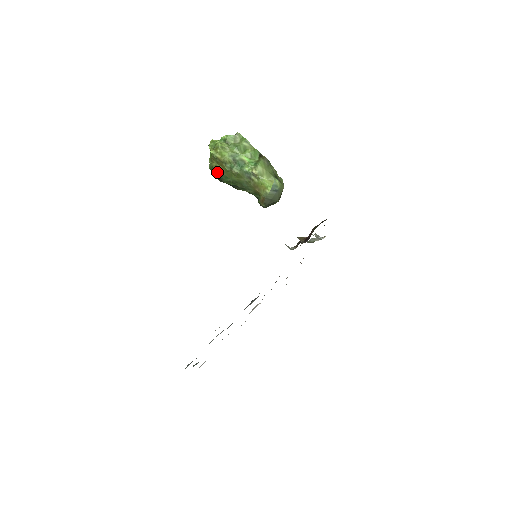
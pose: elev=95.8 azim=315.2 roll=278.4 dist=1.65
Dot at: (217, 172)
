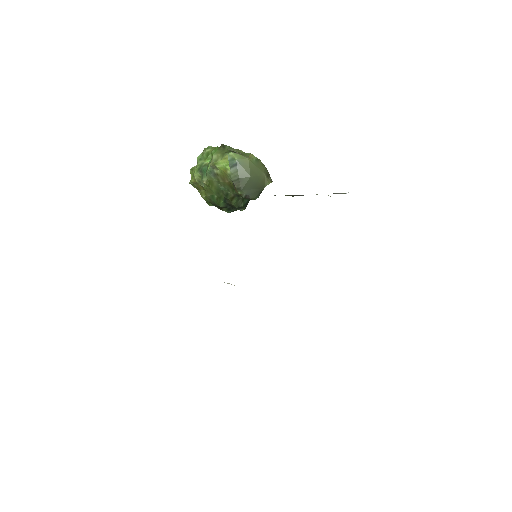
Dot at: (208, 200)
